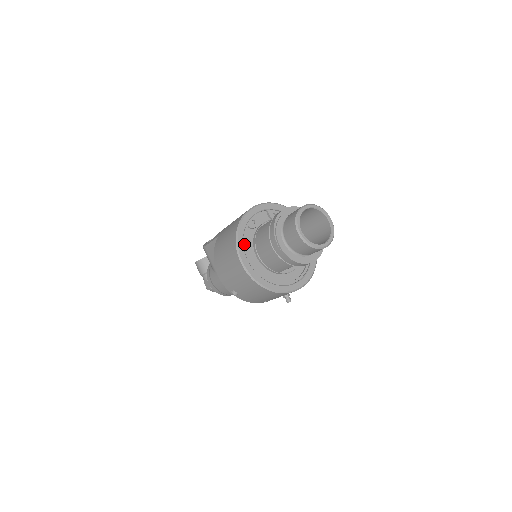
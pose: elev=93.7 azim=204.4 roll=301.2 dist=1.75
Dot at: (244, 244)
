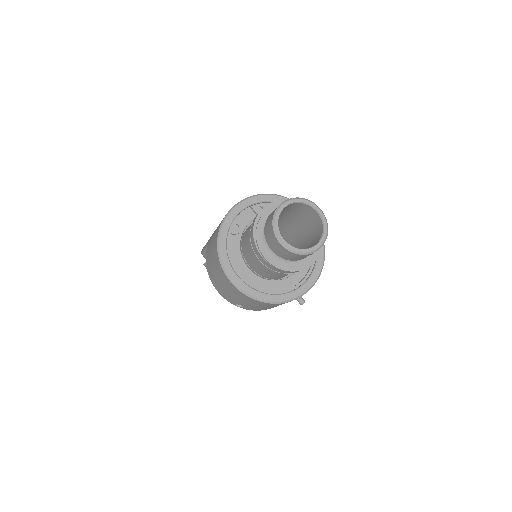
Dot at: (230, 256)
